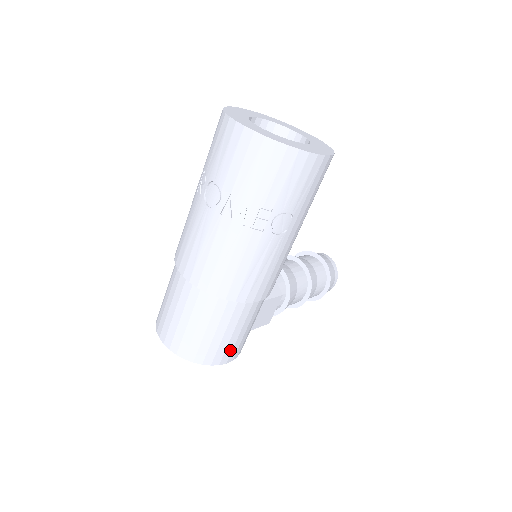
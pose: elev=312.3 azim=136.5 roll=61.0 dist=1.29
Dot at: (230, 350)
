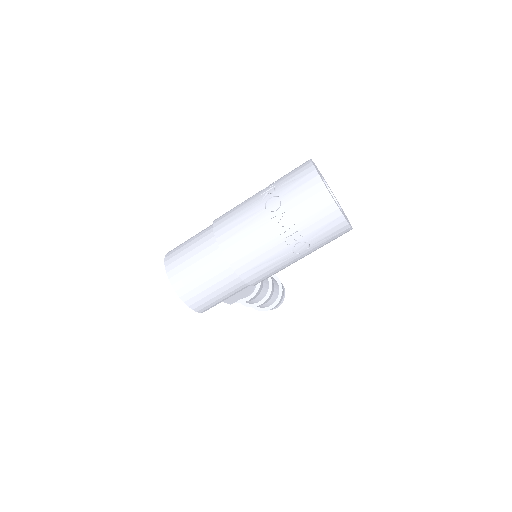
Dot at: (207, 304)
